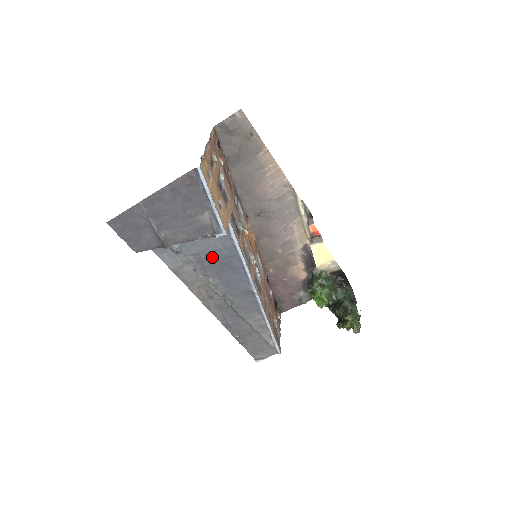
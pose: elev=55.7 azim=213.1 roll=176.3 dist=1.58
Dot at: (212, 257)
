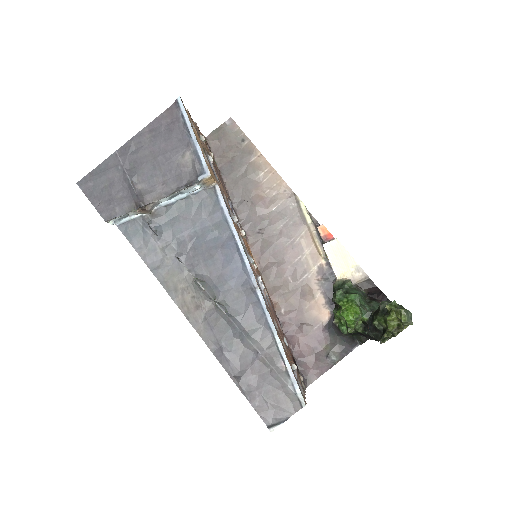
Dot at: (199, 240)
